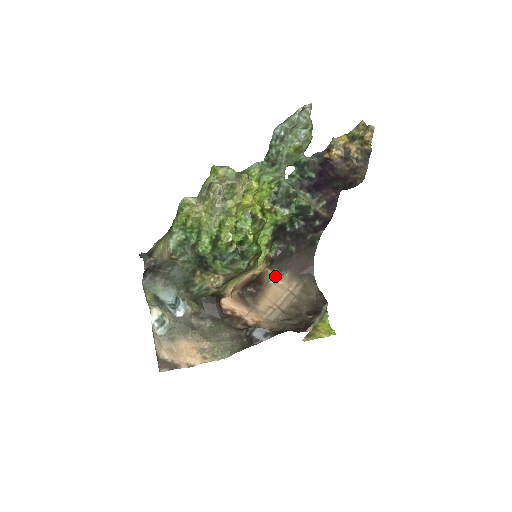
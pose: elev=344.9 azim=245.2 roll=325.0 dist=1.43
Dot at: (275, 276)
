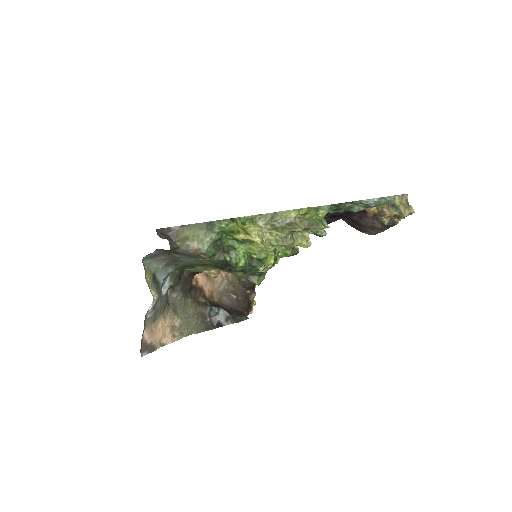
Dot at: occluded
